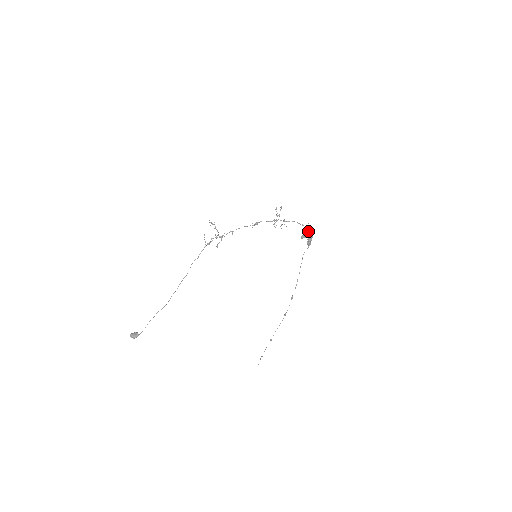
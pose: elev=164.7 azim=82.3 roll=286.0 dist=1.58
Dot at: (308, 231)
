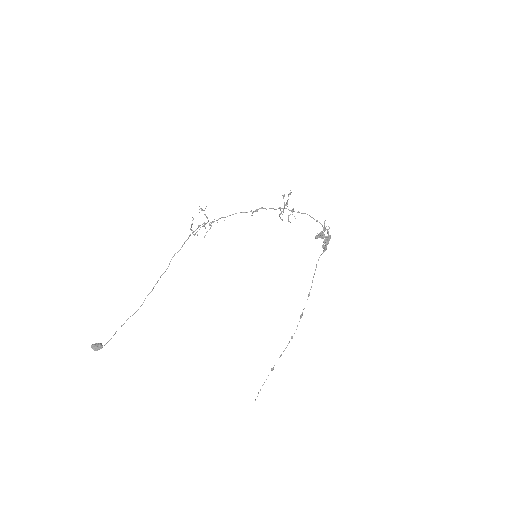
Dot at: (324, 230)
